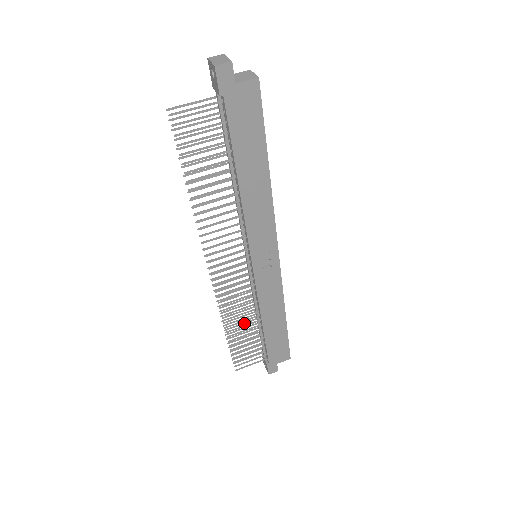
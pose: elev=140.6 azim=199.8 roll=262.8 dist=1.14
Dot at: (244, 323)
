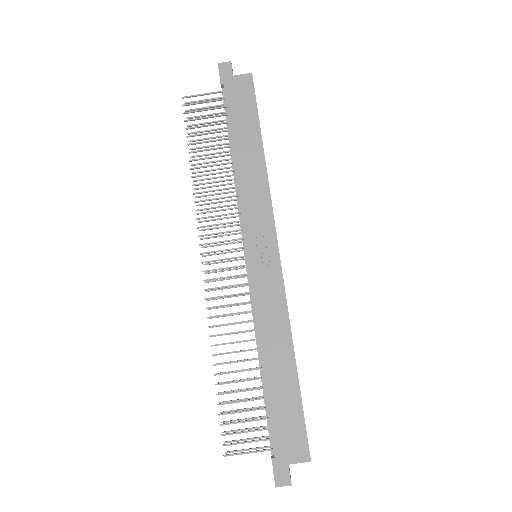
Dot at: (243, 369)
